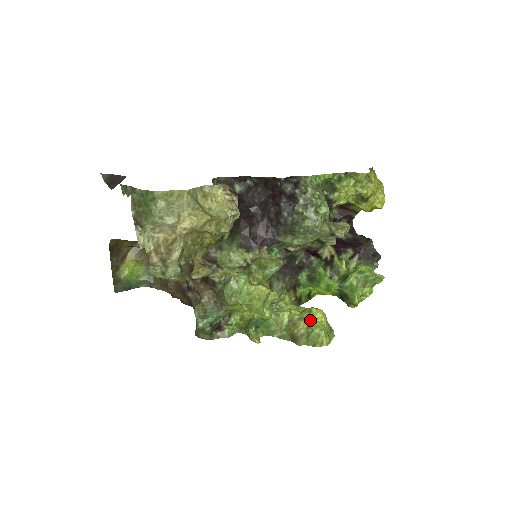
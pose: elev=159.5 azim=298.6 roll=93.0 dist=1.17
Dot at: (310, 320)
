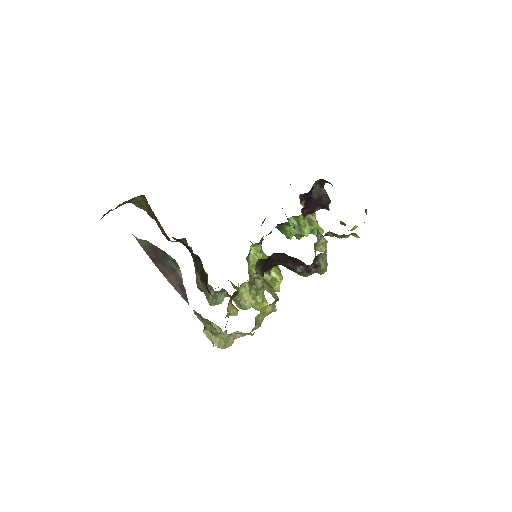
Dot at: occluded
